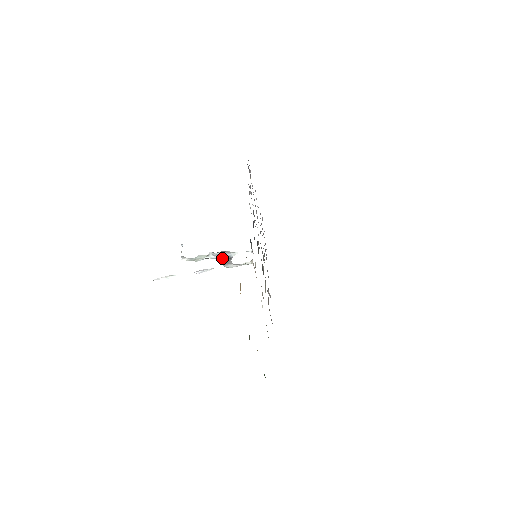
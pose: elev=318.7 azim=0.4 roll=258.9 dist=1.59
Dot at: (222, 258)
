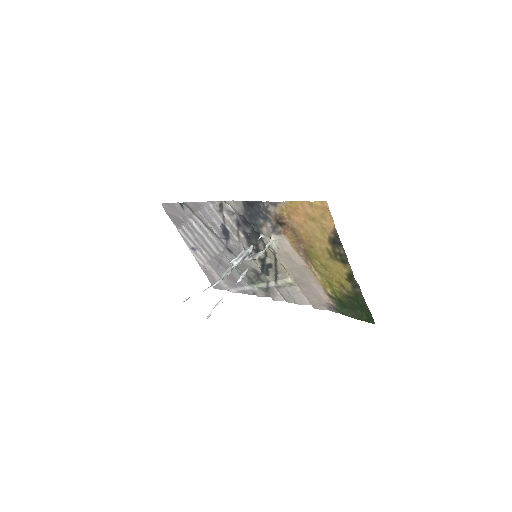
Dot at: (244, 259)
